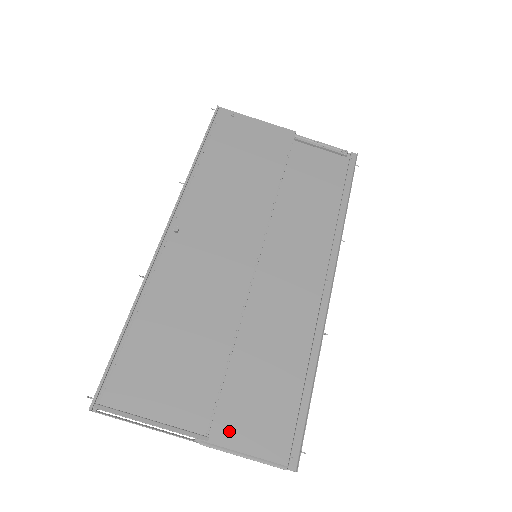
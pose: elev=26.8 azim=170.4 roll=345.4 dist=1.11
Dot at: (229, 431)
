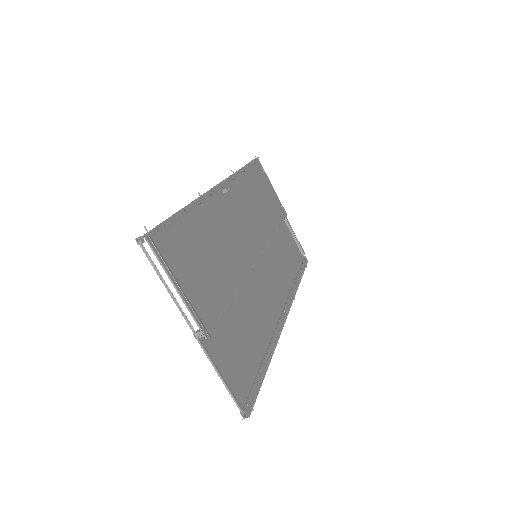
Dot at: (217, 348)
